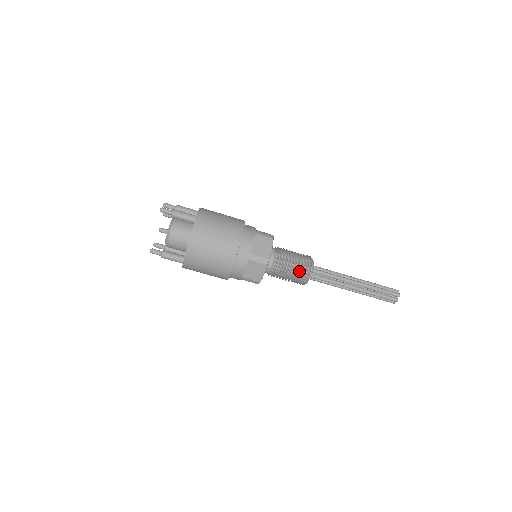
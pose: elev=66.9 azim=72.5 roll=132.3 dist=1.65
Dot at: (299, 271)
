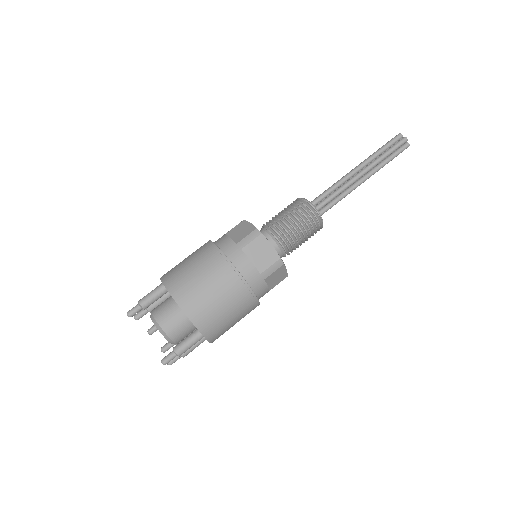
Dot at: (298, 213)
